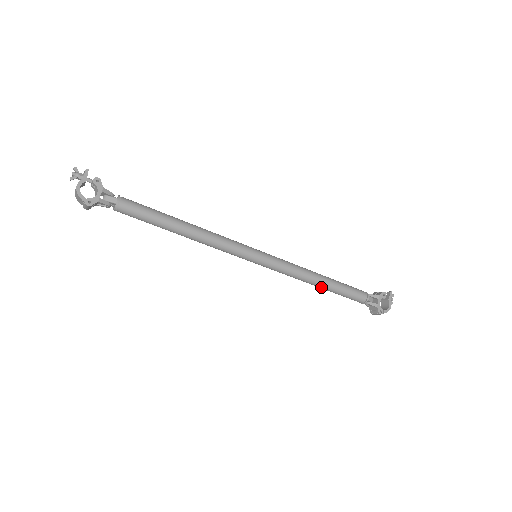
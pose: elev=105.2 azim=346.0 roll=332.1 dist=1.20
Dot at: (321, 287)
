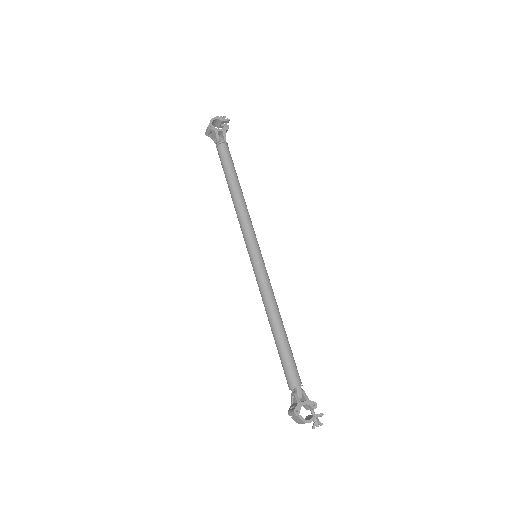
Dot at: (273, 330)
